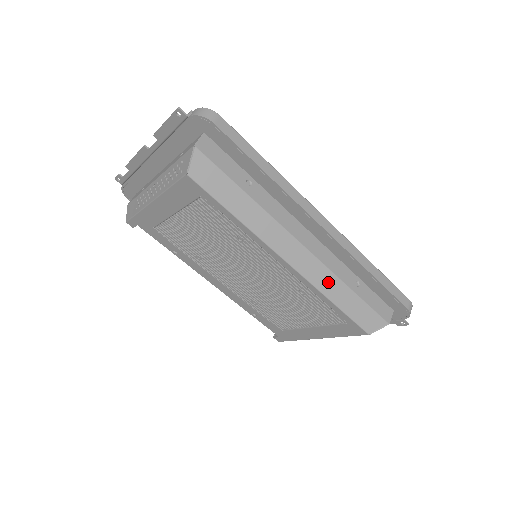
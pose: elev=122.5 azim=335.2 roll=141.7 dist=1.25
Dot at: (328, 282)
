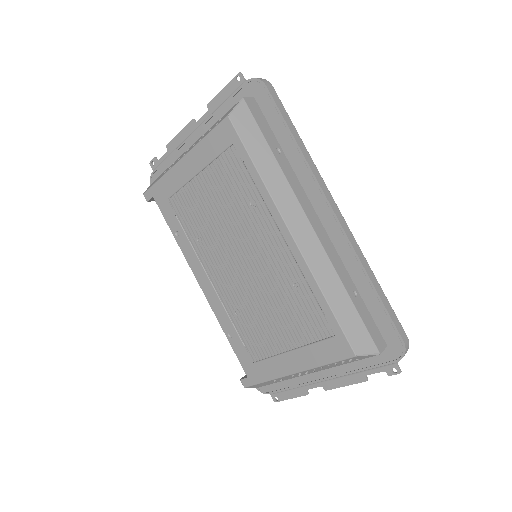
Dot at: (326, 274)
